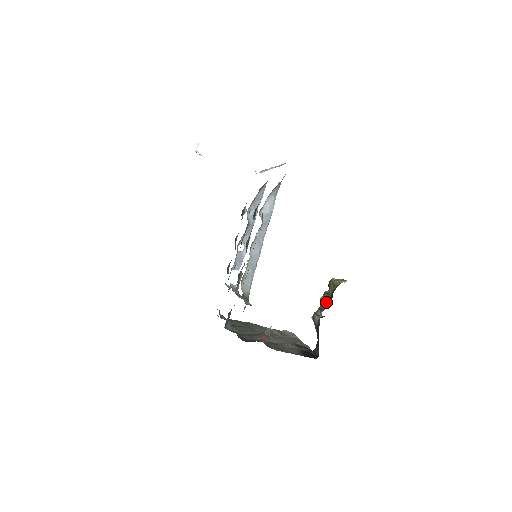
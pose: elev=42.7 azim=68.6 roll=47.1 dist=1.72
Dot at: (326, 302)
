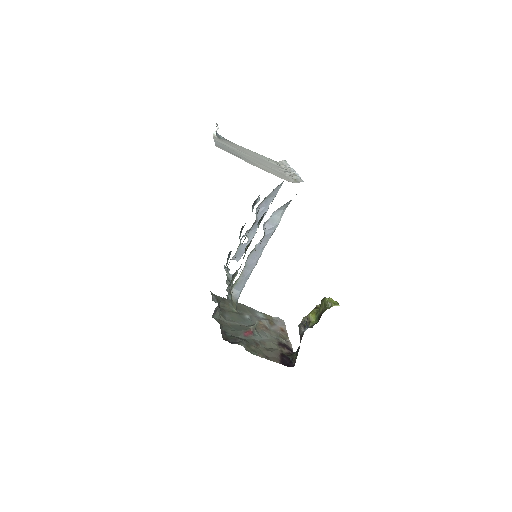
Dot at: (314, 319)
